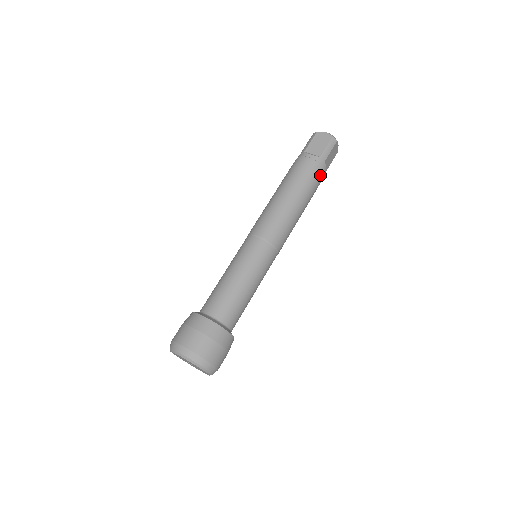
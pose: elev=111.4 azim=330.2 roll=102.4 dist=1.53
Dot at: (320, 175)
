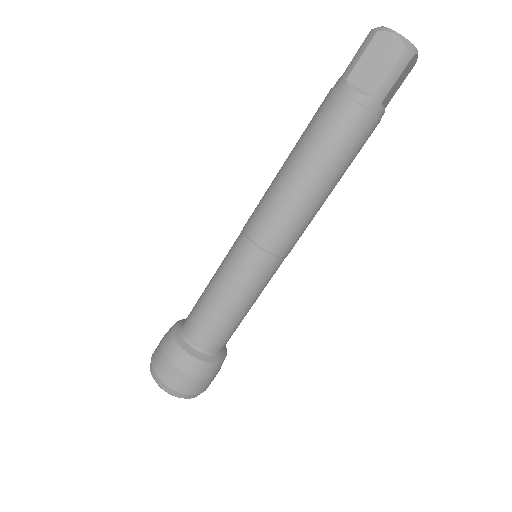
Dot at: (369, 129)
